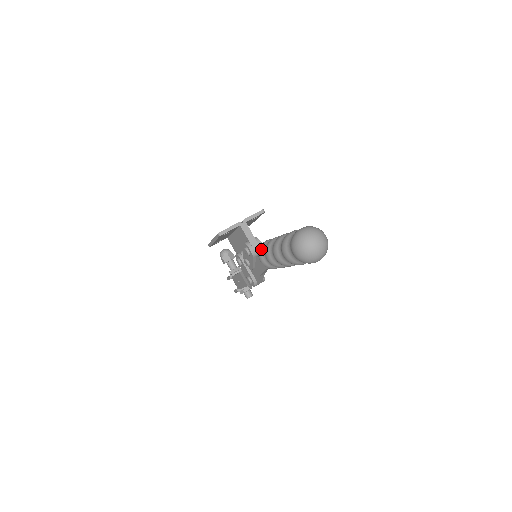
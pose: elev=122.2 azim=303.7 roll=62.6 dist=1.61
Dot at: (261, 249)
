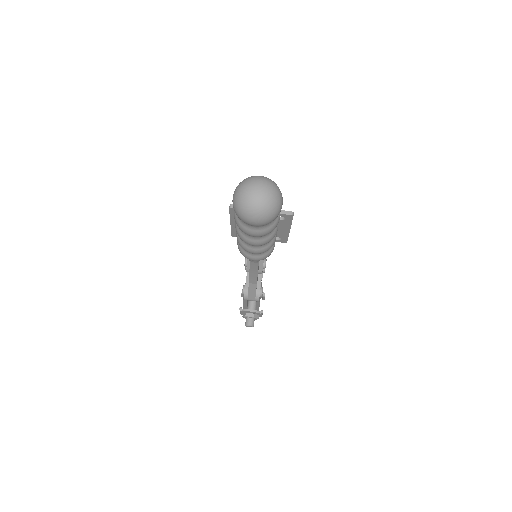
Dot at: occluded
